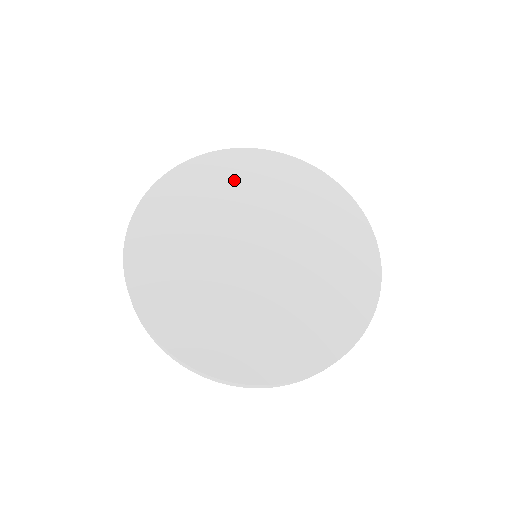
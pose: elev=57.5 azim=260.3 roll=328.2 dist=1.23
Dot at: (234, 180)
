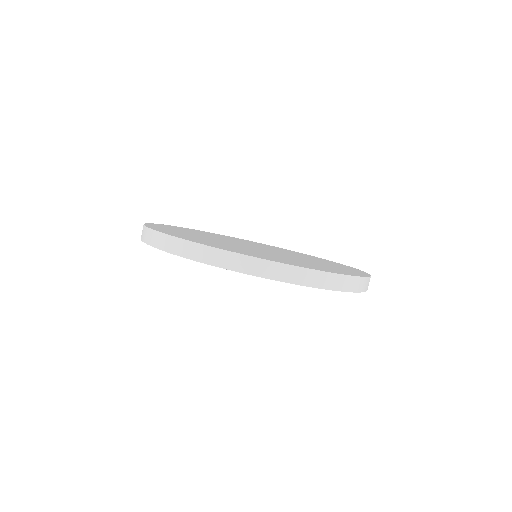
Dot at: (241, 240)
